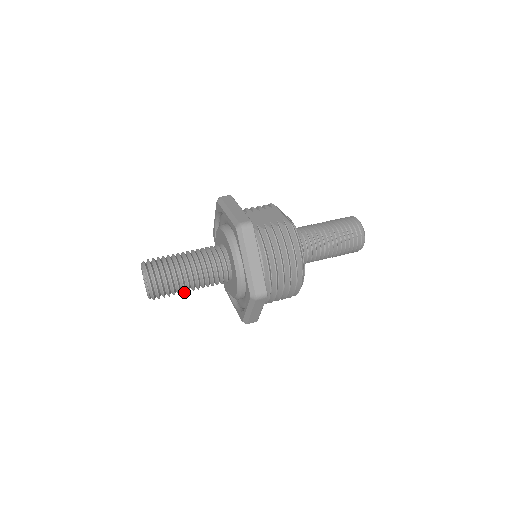
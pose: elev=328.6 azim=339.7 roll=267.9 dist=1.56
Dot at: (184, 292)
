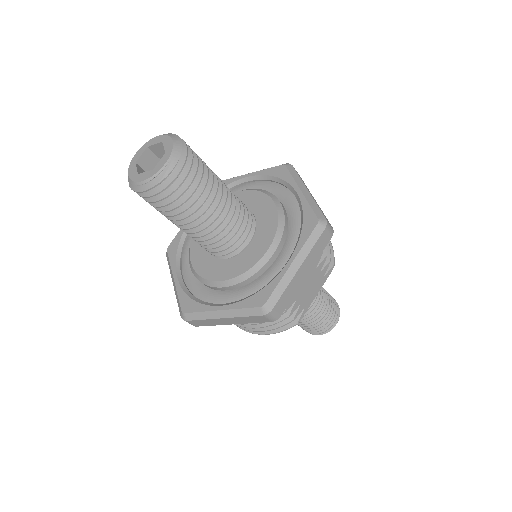
Dot at: occluded
